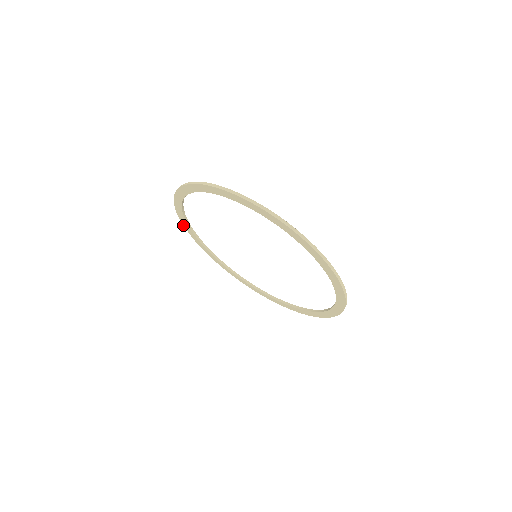
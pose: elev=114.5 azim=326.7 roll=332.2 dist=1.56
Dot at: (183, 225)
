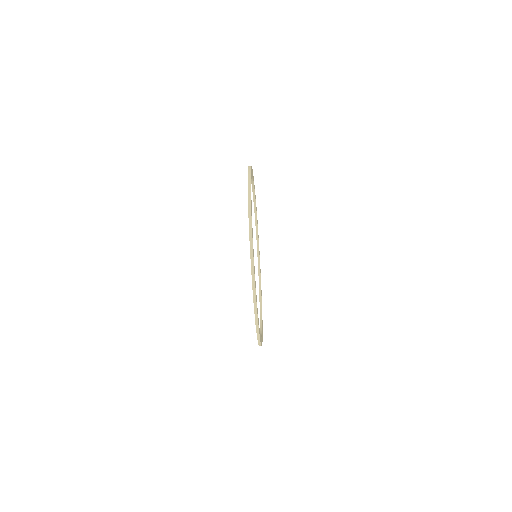
Dot at: (248, 180)
